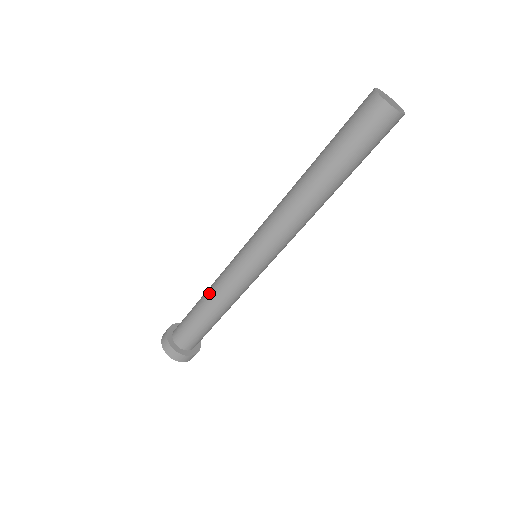
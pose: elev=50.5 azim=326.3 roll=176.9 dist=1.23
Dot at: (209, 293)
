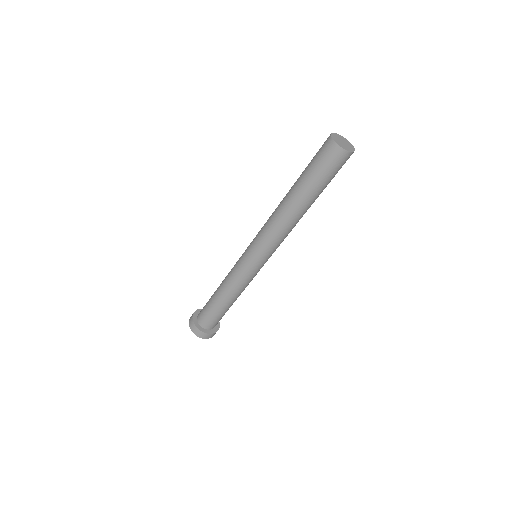
Dot at: (223, 280)
